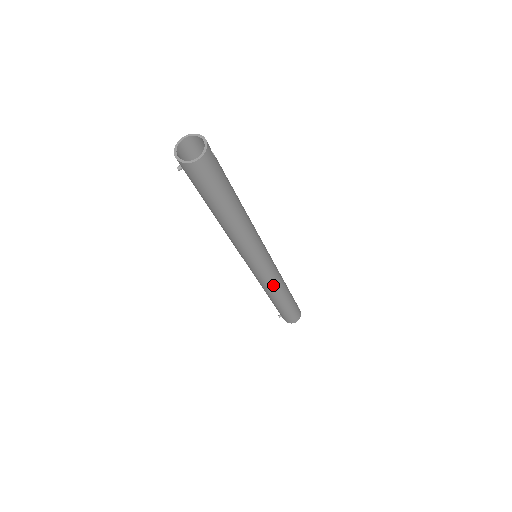
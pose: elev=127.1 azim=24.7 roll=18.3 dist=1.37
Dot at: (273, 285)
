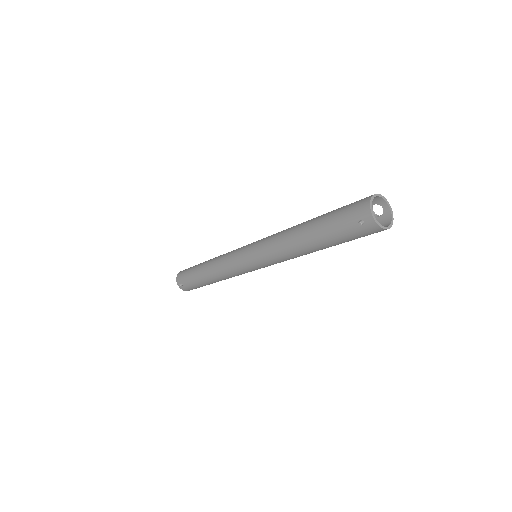
Dot at: (238, 275)
